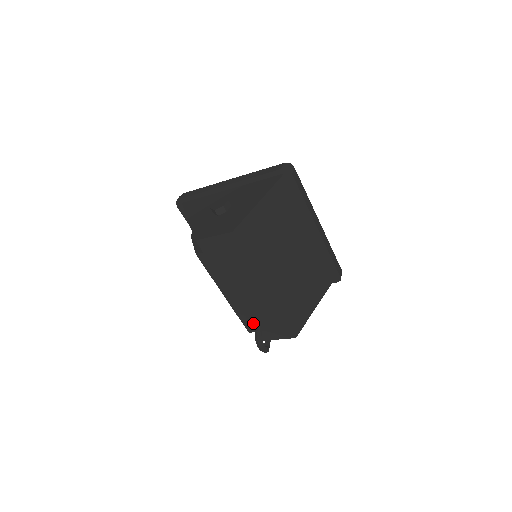
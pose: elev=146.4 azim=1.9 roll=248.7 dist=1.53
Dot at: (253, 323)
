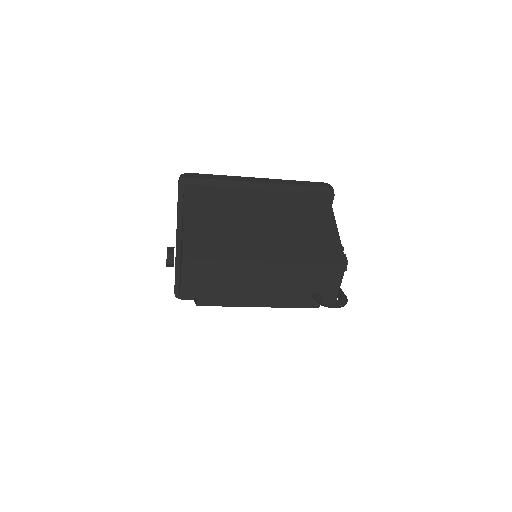
Dot at: (307, 298)
